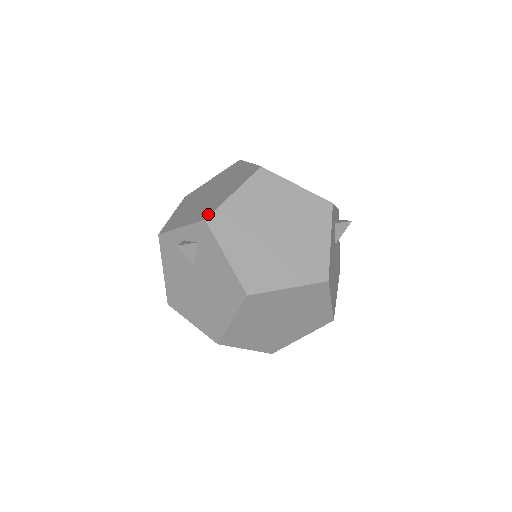
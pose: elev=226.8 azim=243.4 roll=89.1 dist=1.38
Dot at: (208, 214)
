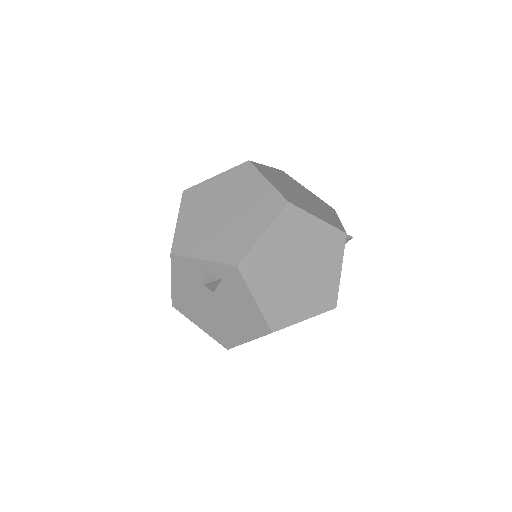
Dot at: (239, 258)
